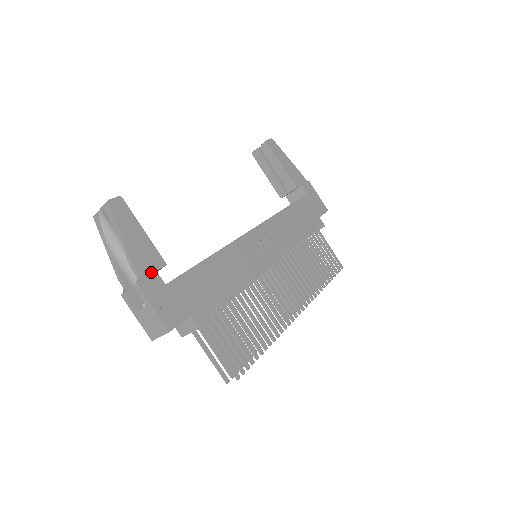
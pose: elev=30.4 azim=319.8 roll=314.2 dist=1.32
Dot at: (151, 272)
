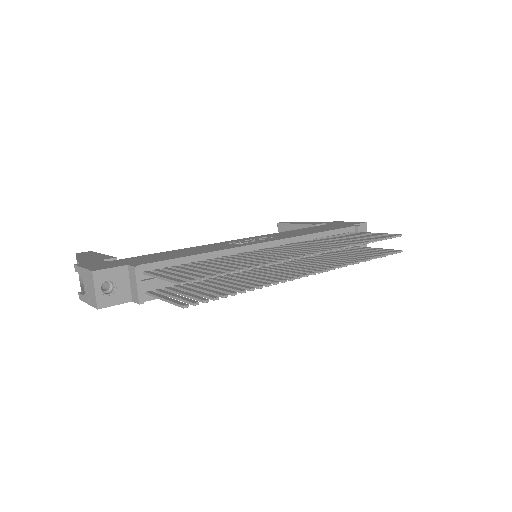
Dot at: (95, 261)
